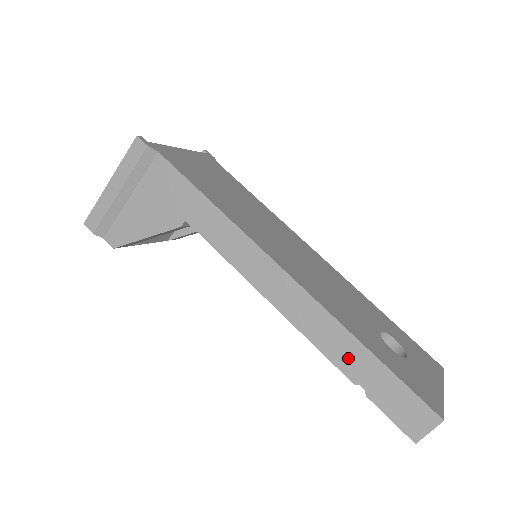
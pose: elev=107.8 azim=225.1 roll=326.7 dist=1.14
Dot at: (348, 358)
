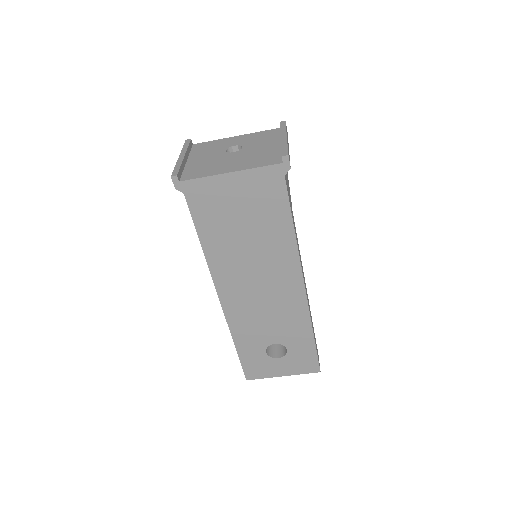
Dot at: occluded
